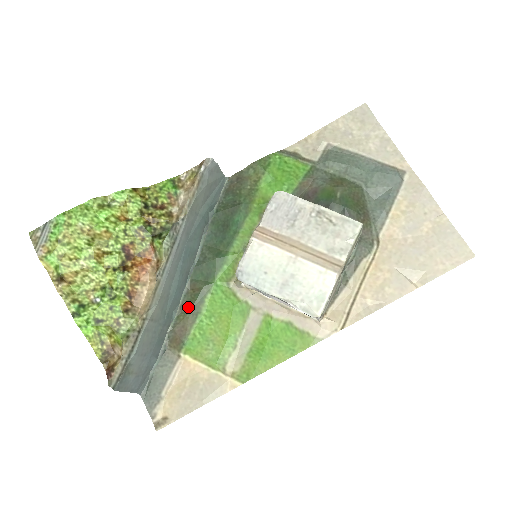
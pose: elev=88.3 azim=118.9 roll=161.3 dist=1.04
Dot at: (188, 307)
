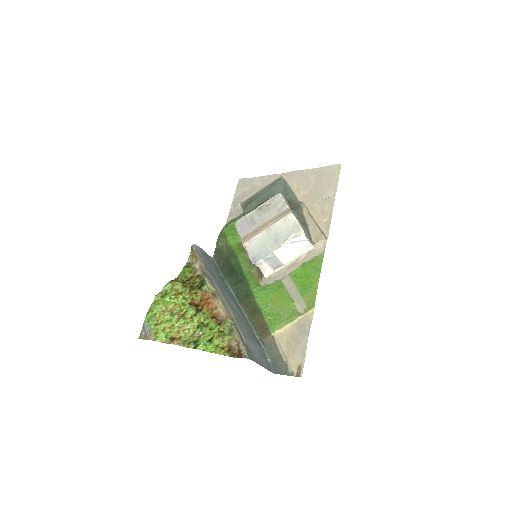
Dot at: (252, 314)
